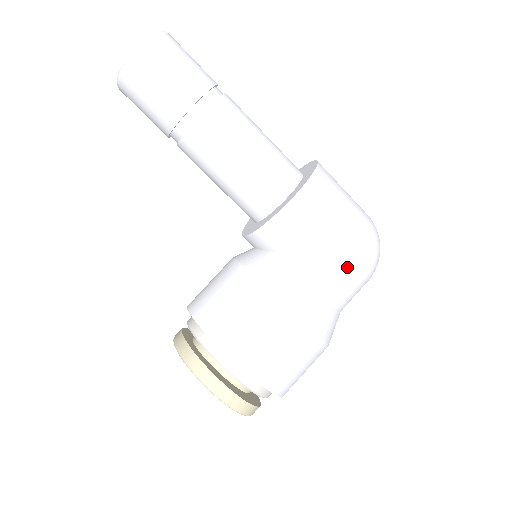
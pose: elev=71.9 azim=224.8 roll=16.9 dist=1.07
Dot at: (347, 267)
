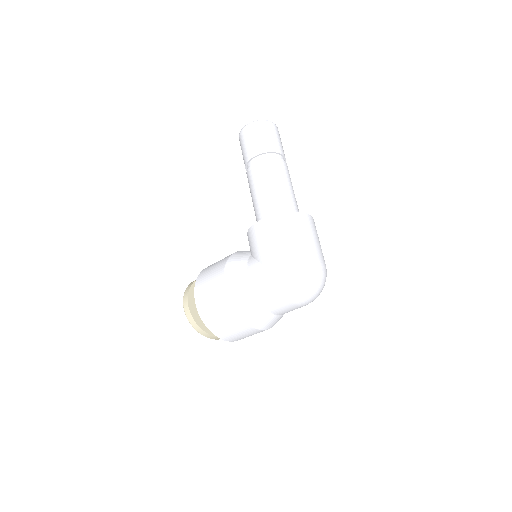
Dot at: (265, 276)
